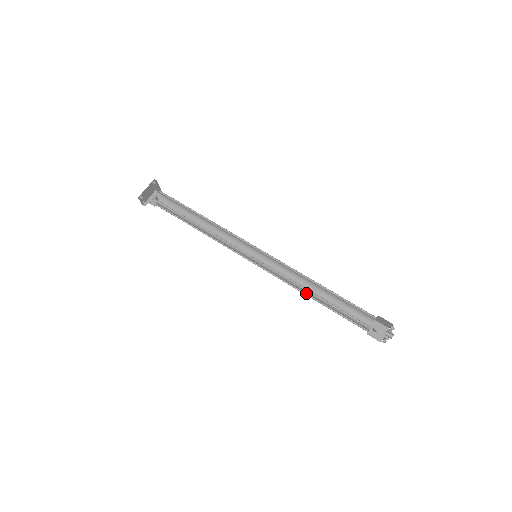
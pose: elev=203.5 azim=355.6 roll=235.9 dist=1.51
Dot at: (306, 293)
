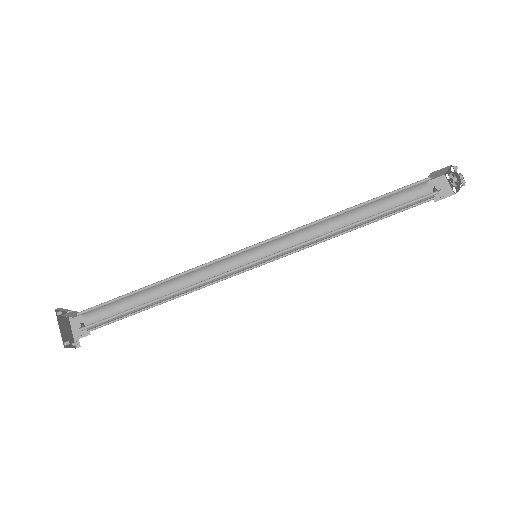
Dot at: (343, 232)
